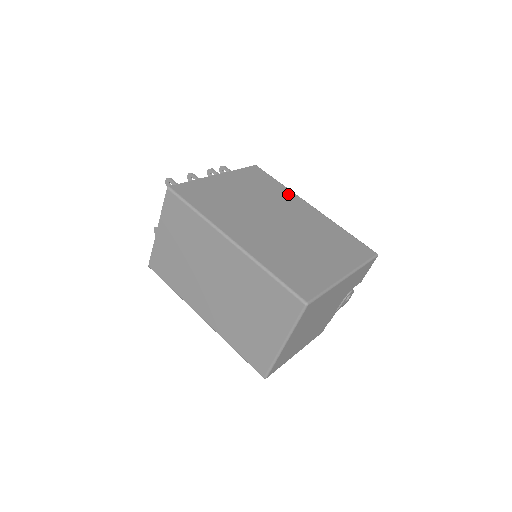
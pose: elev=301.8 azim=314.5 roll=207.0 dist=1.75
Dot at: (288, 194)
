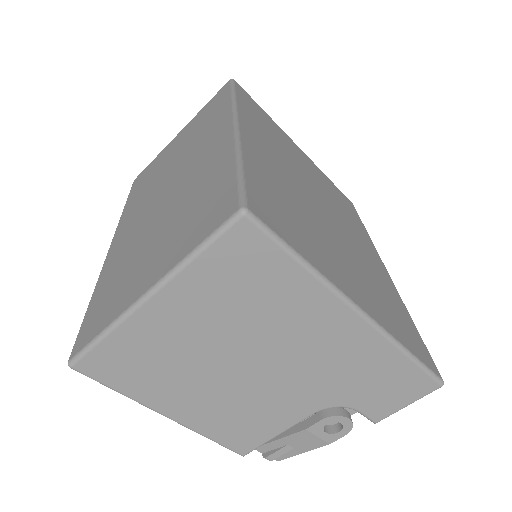
Dot at: (366, 236)
